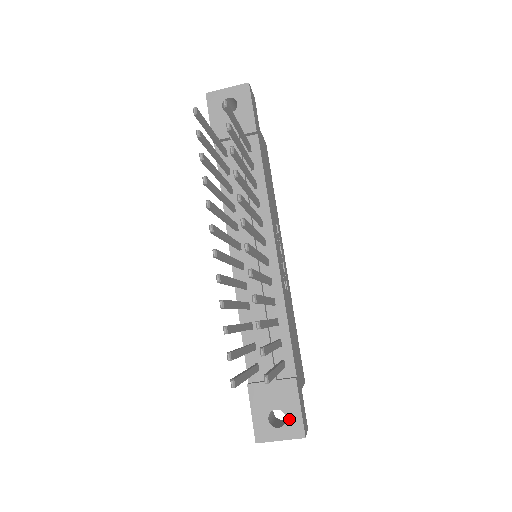
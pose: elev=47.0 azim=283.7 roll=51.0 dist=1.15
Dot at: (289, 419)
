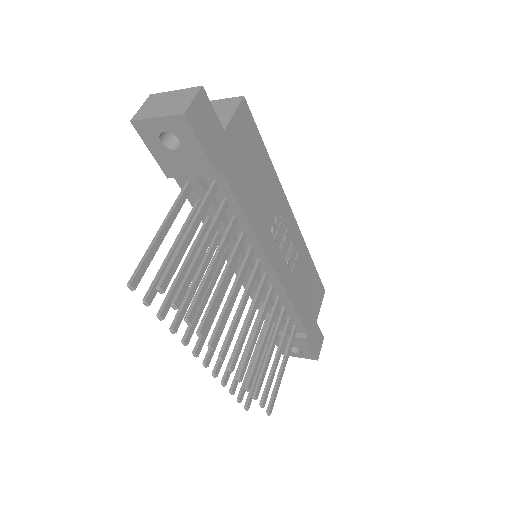
Dot at: (304, 352)
